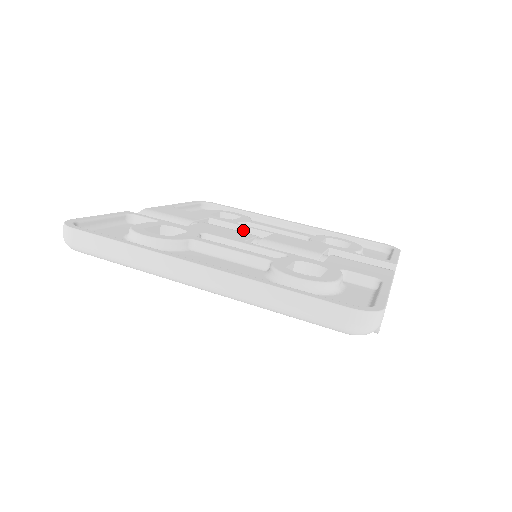
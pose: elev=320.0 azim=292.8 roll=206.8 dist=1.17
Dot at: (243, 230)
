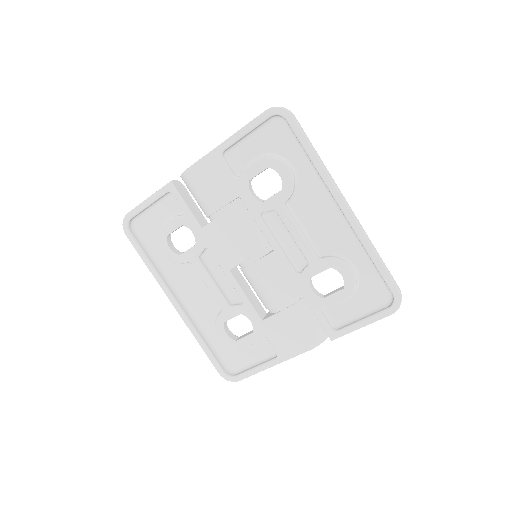
Dot at: (259, 226)
